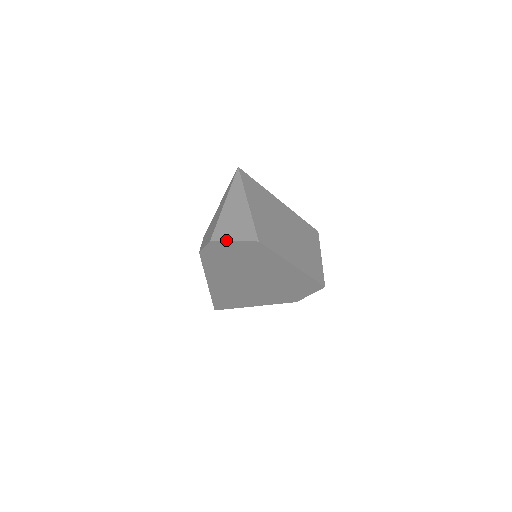
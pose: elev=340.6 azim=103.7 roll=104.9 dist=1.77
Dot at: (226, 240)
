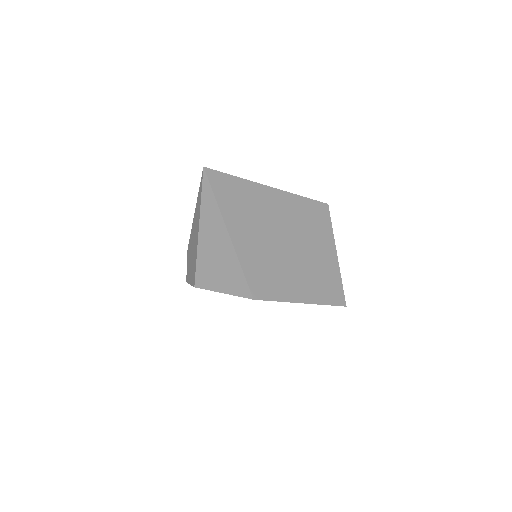
Dot at: (213, 290)
